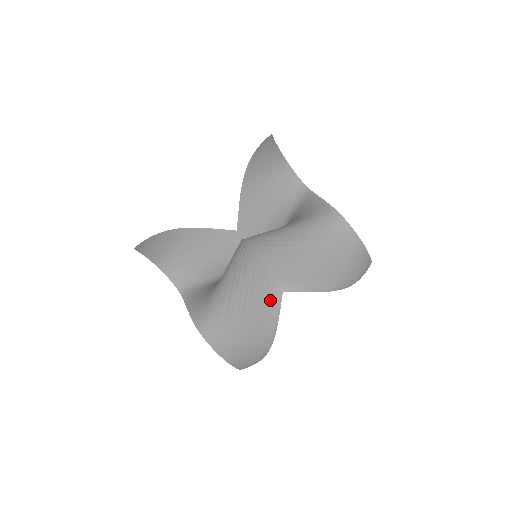
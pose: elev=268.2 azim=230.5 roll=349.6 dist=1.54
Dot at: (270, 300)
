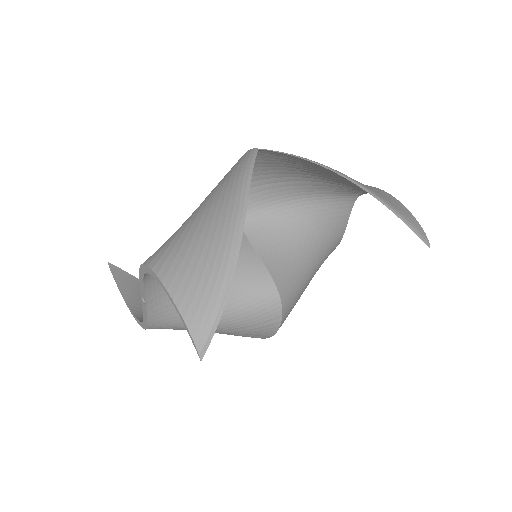
Dot at: (242, 163)
